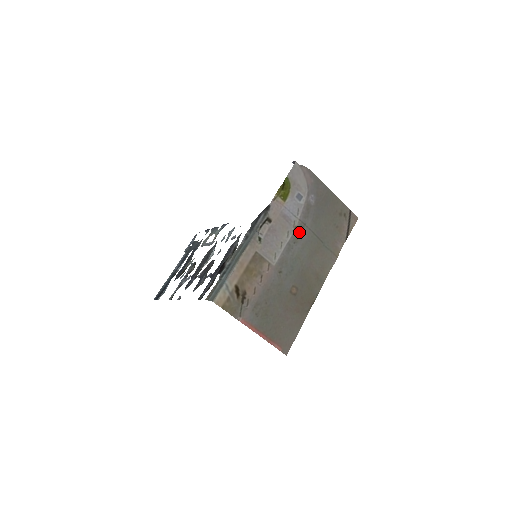
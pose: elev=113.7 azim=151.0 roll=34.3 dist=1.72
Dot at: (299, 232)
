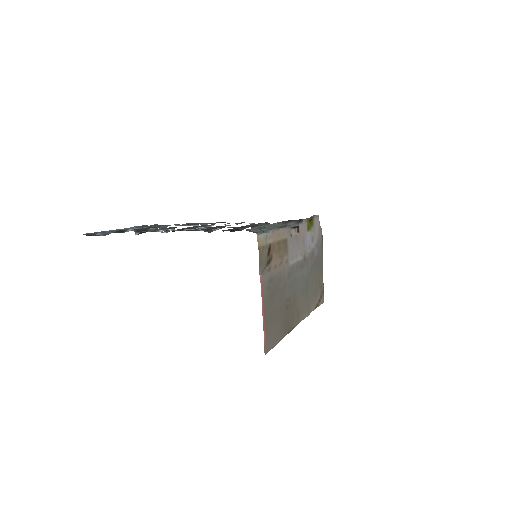
Dot at: (305, 263)
